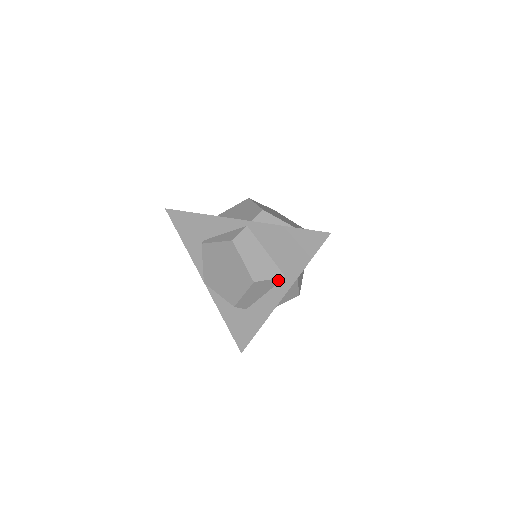
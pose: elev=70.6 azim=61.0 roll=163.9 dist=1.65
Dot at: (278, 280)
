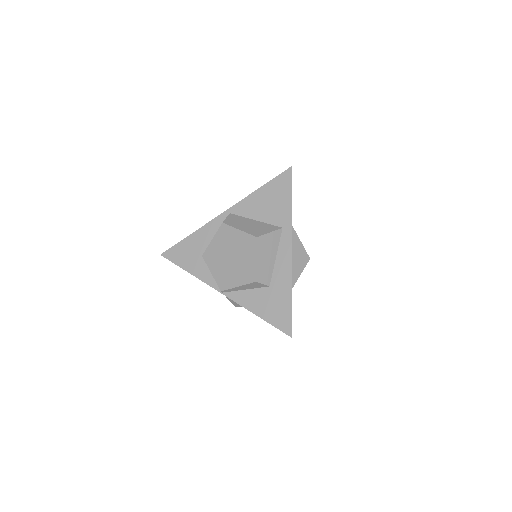
Dot at: (278, 234)
